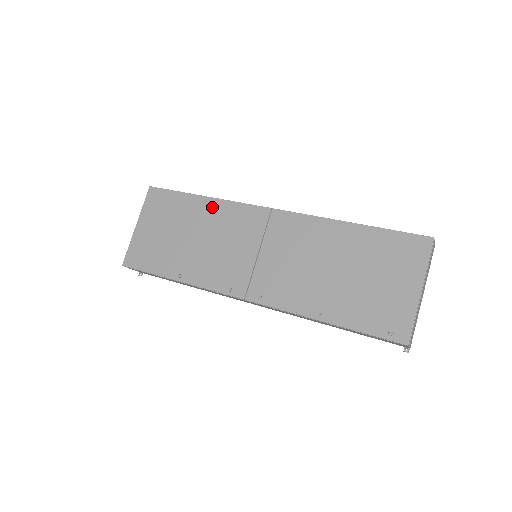
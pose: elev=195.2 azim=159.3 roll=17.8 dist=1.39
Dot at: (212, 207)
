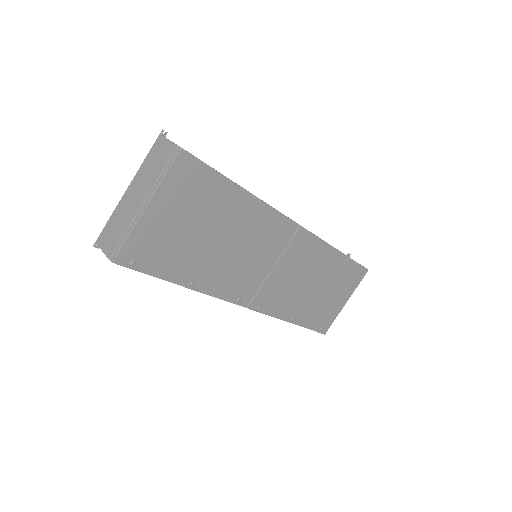
Dot at: (252, 209)
